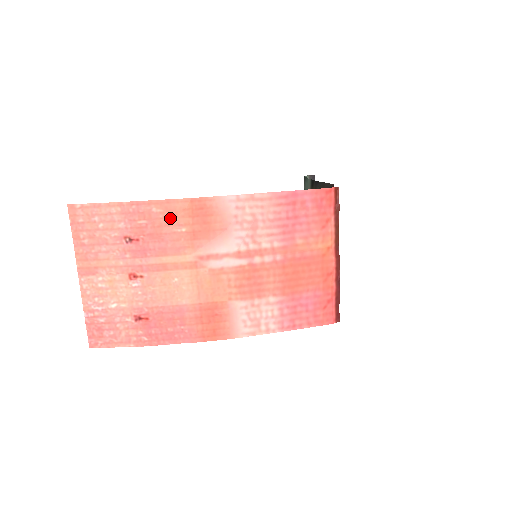
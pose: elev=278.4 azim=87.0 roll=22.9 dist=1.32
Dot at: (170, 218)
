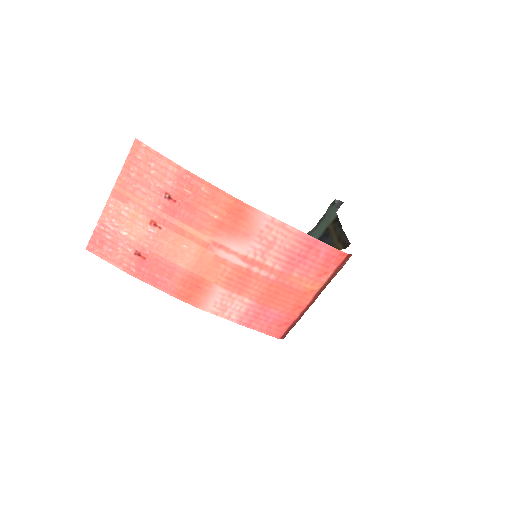
Dot at: (211, 202)
